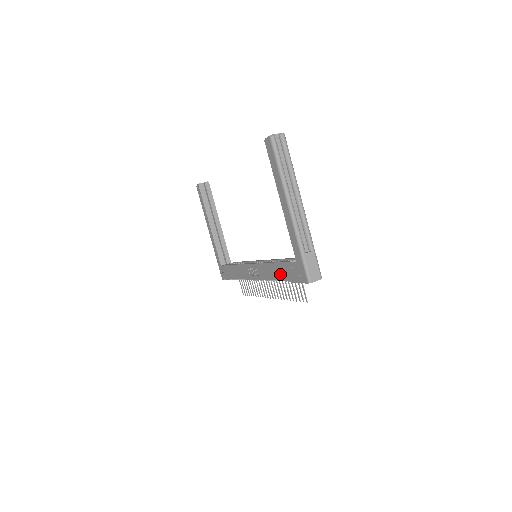
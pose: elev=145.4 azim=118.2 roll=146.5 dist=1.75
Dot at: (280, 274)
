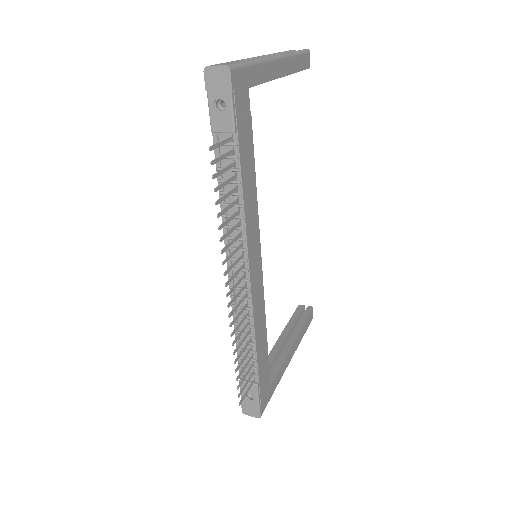
Dot at: occluded
